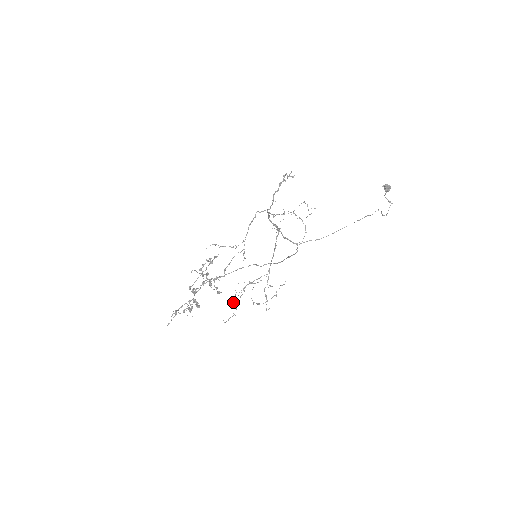
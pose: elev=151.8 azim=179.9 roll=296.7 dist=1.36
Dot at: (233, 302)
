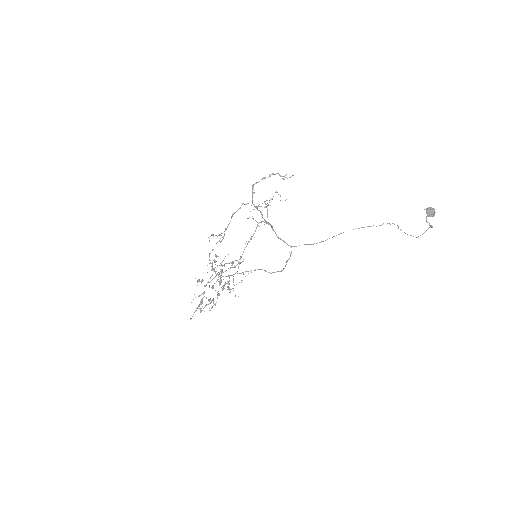
Dot at: occluded
